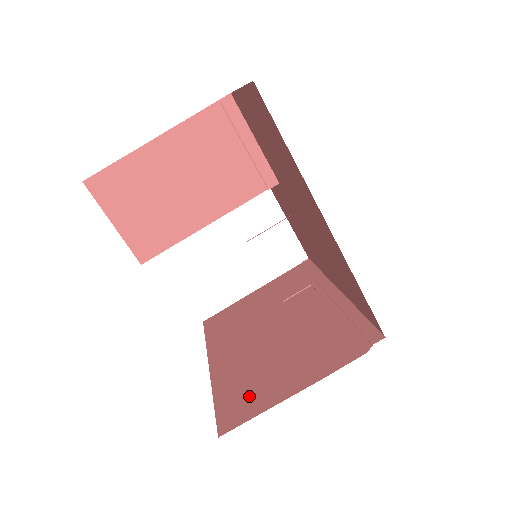
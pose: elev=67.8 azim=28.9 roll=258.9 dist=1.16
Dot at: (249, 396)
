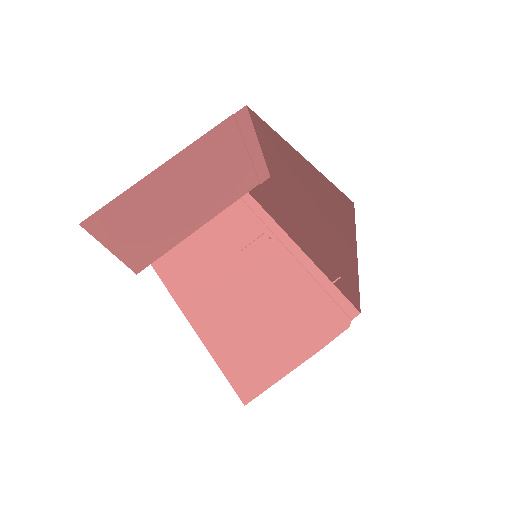
Dot at: (256, 365)
